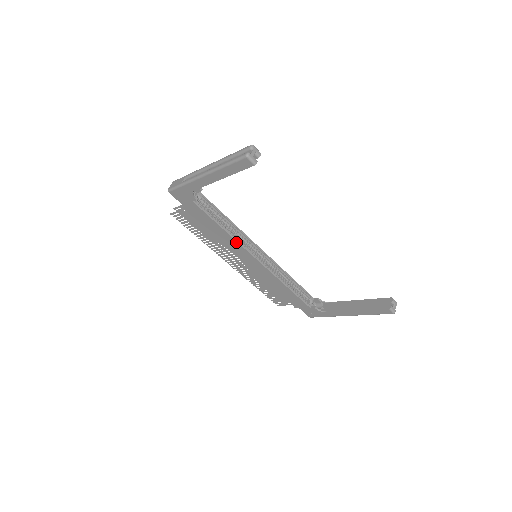
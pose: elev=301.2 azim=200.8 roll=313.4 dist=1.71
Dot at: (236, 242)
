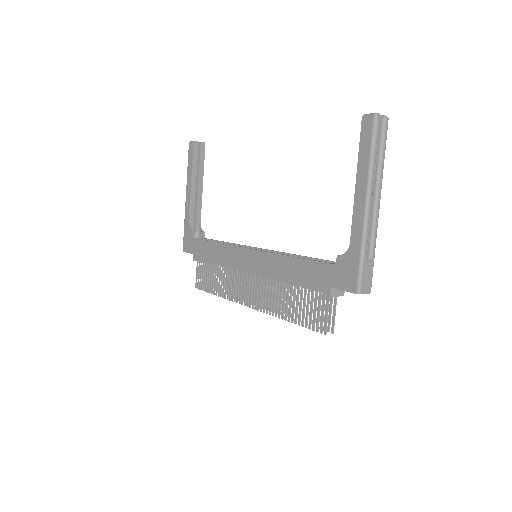
Dot at: (228, 247)
